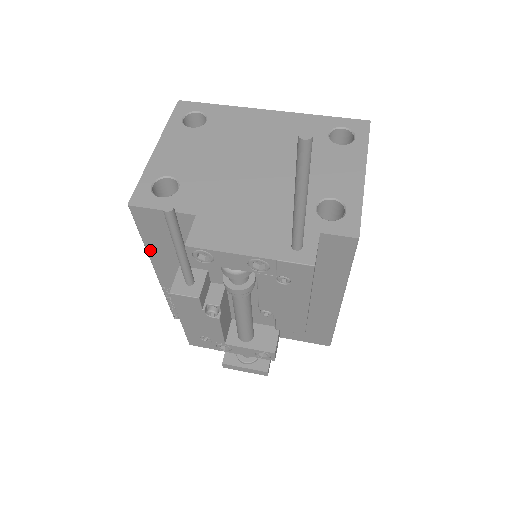
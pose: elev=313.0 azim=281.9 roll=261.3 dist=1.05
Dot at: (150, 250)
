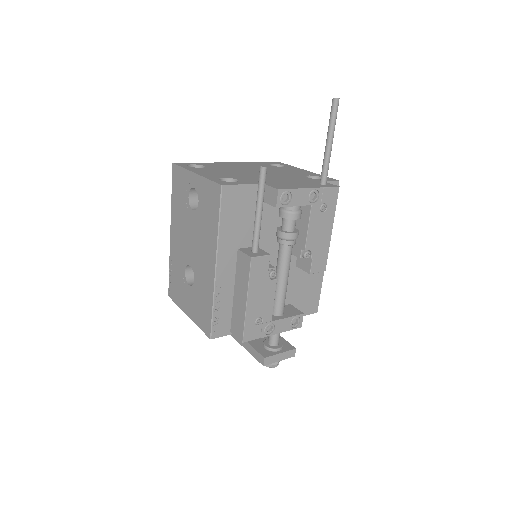
Dot at: (221, 236)
